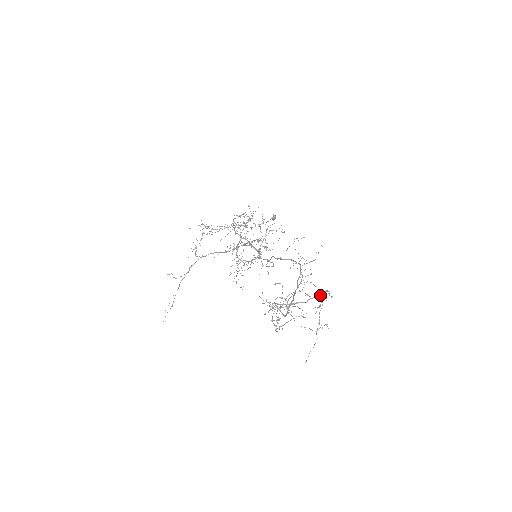
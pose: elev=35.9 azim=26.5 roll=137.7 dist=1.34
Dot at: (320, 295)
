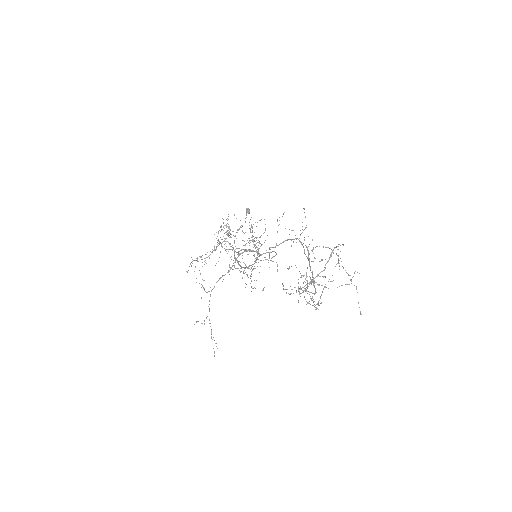
Dot at: occluded
